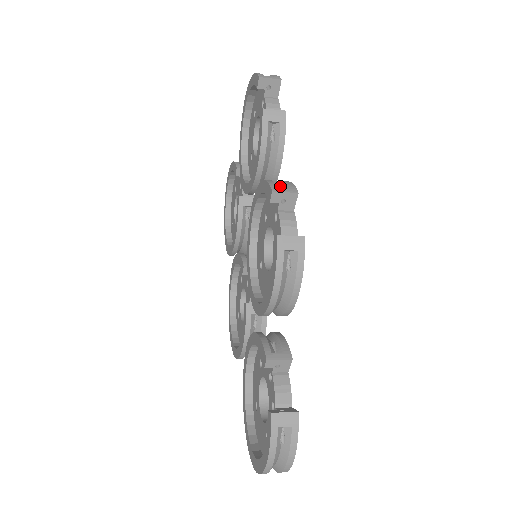
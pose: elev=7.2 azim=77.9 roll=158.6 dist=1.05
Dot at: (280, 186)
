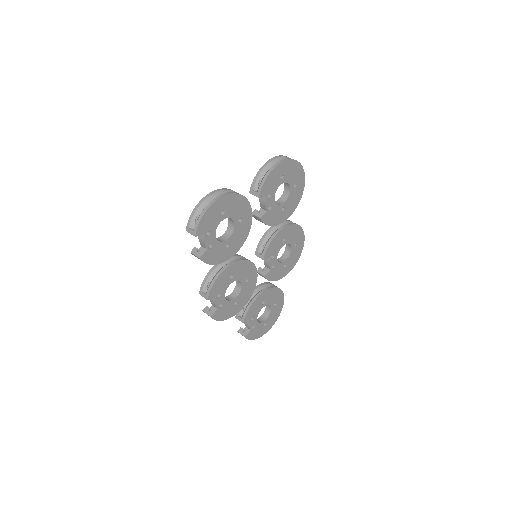
Dot at: (210, 284)
